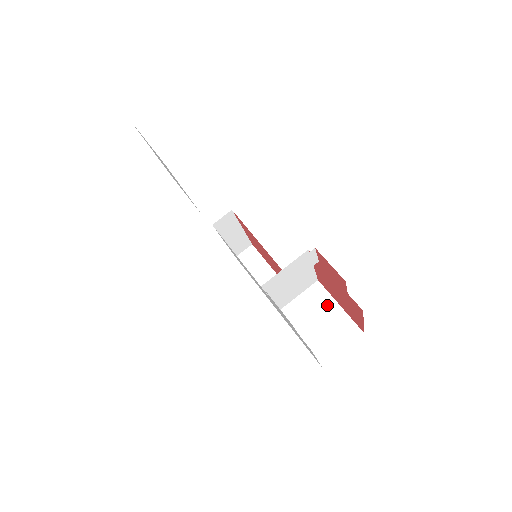
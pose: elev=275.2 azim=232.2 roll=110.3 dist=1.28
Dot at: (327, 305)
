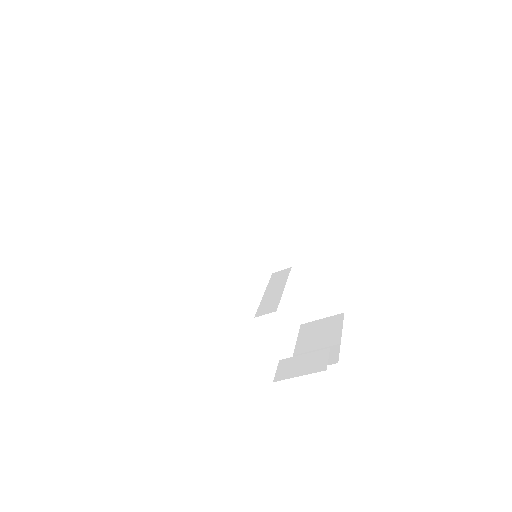
Dot at: (319, 282)
